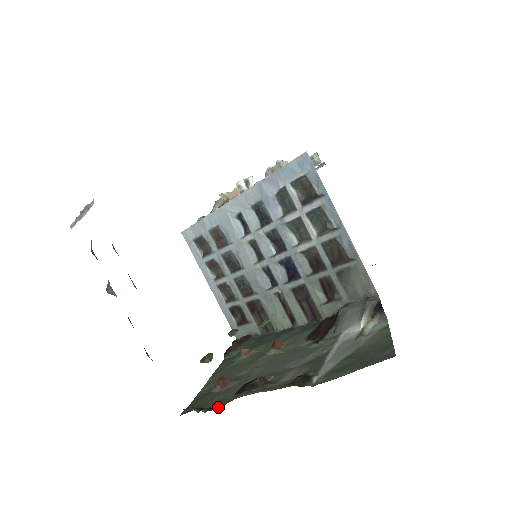
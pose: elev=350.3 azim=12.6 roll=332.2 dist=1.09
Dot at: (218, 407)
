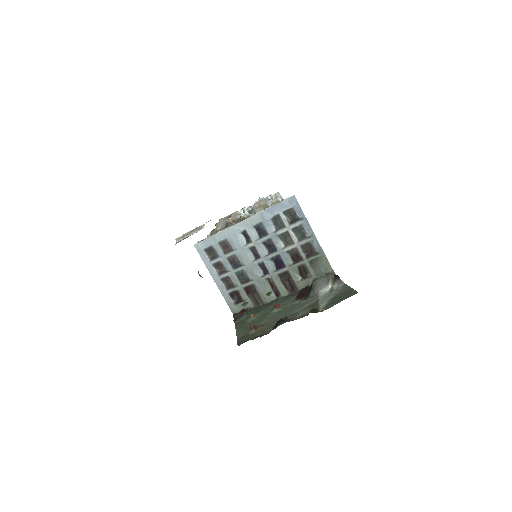
Dot at: (266, 334)
